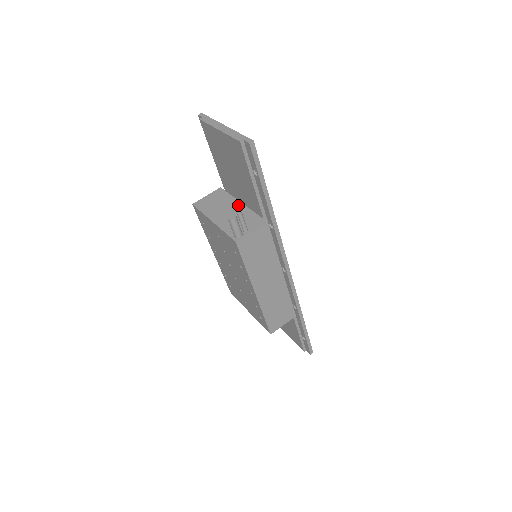
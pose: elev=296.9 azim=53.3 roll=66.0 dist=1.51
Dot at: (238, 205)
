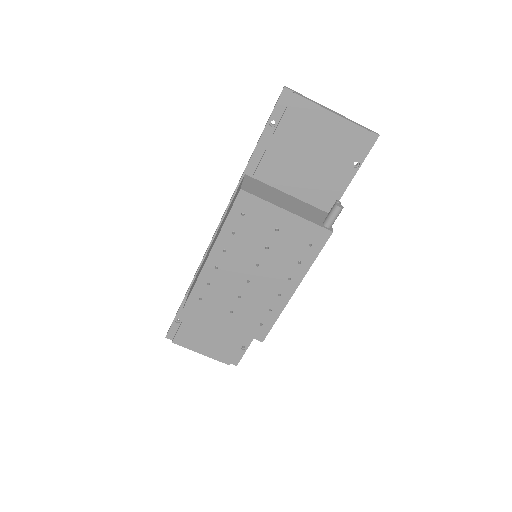
Dot at: (288, 196)
